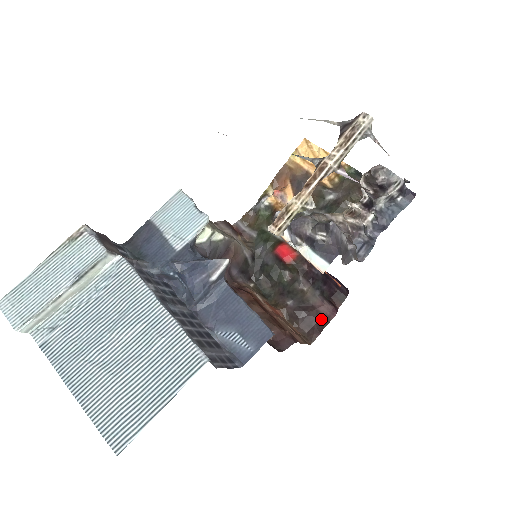
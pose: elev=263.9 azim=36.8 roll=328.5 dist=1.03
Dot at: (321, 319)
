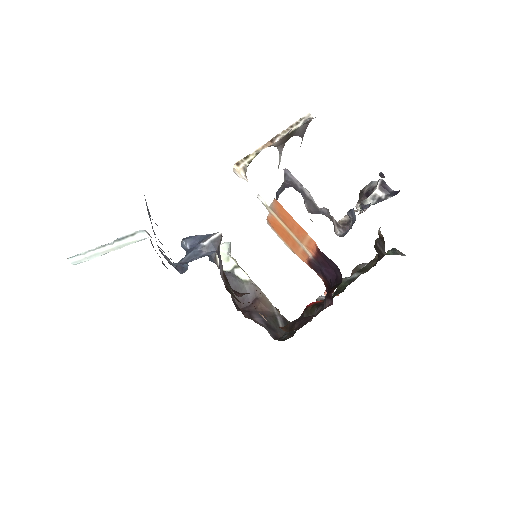
Dot at: occluded
